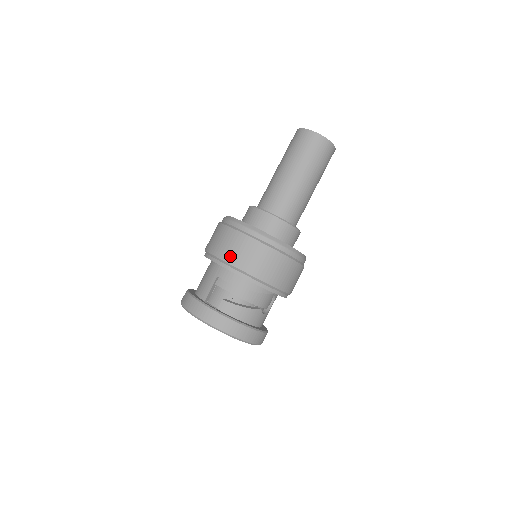
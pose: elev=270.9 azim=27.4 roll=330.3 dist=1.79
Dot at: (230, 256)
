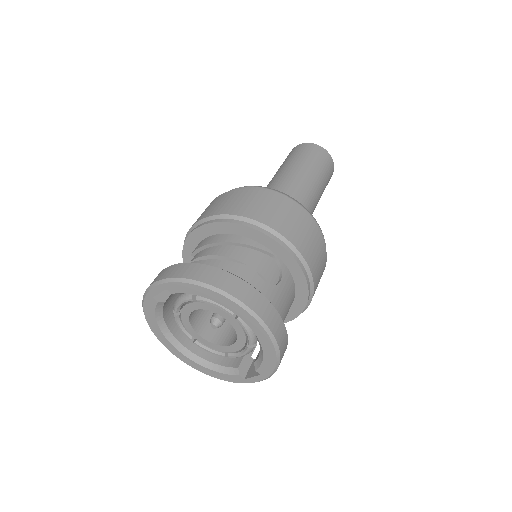
Dot at: (200, 217)
